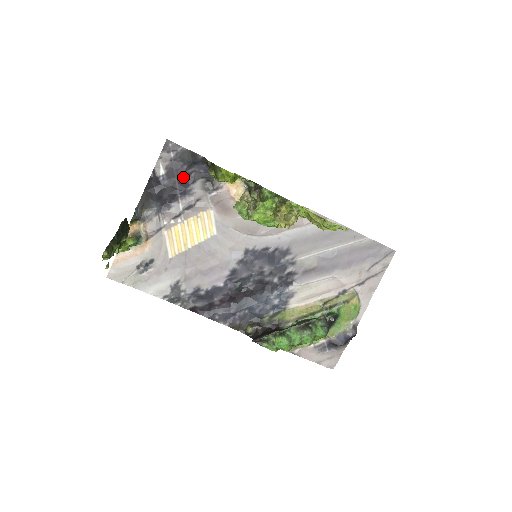
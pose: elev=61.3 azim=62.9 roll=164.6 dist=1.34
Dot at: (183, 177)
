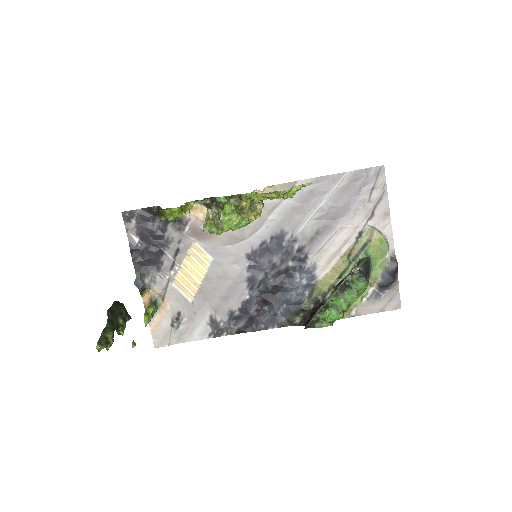
Dot at: (154, 232)
